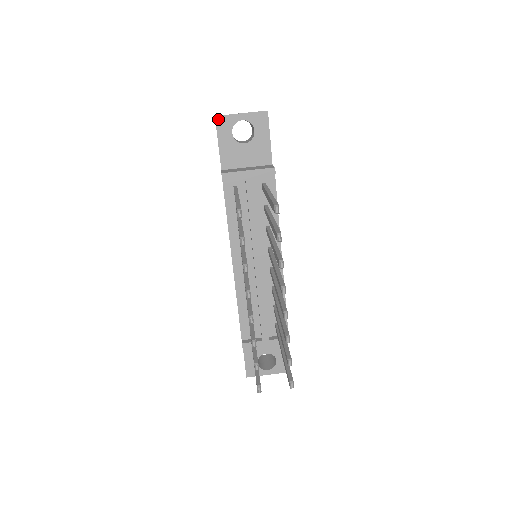
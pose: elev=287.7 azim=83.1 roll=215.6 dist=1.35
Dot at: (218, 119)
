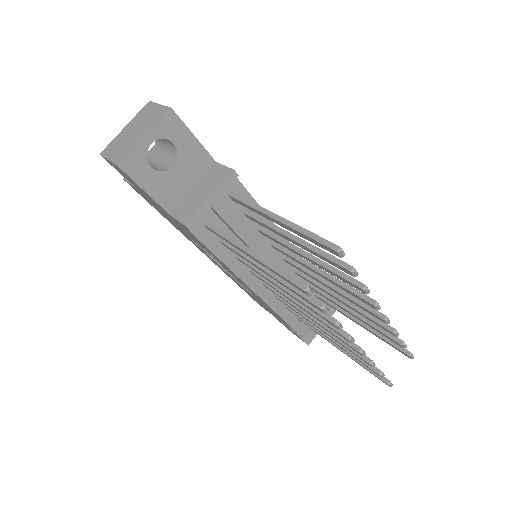
Dot at: (124, 166)
